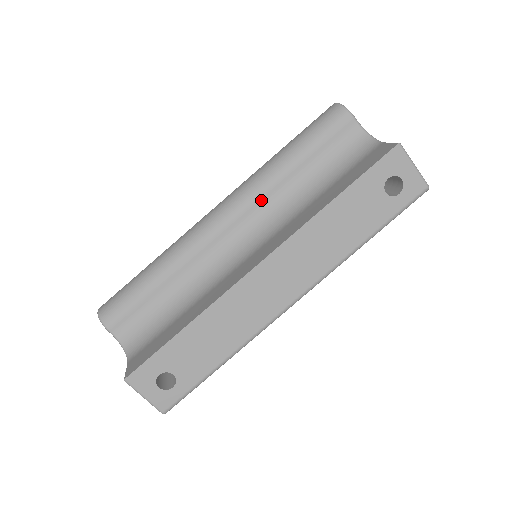
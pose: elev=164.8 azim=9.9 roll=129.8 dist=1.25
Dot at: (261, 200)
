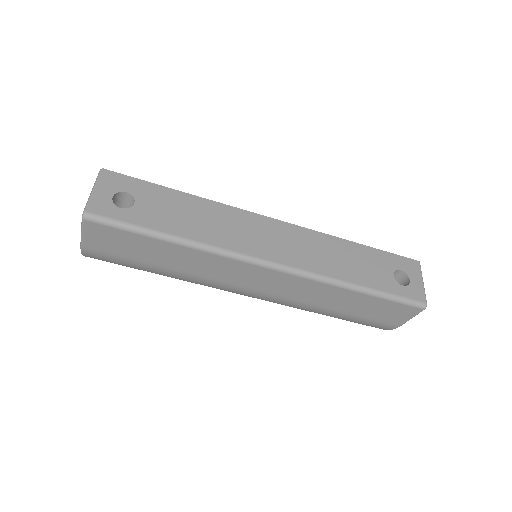
Dot at: occluded
